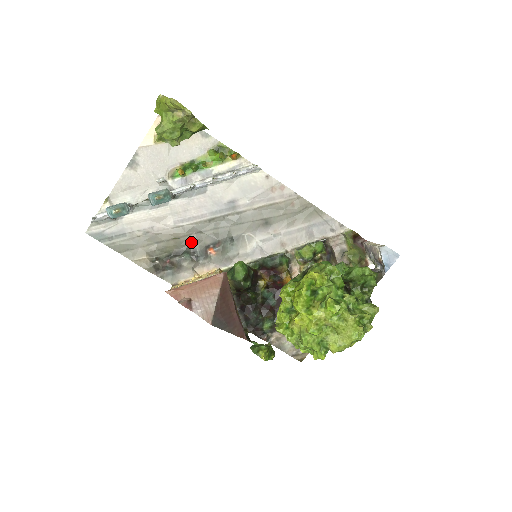
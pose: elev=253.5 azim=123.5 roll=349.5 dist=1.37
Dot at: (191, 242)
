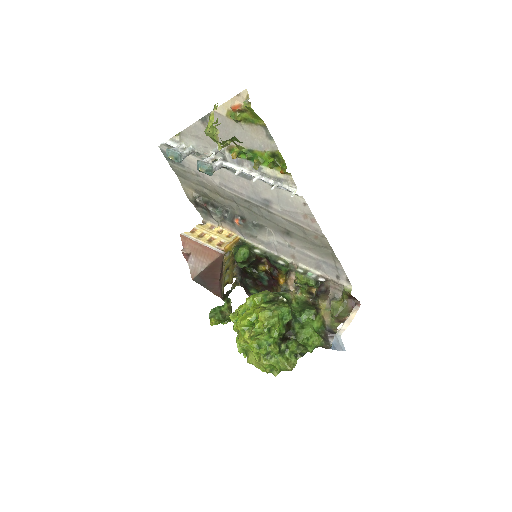
Dot at: (226, 205)
